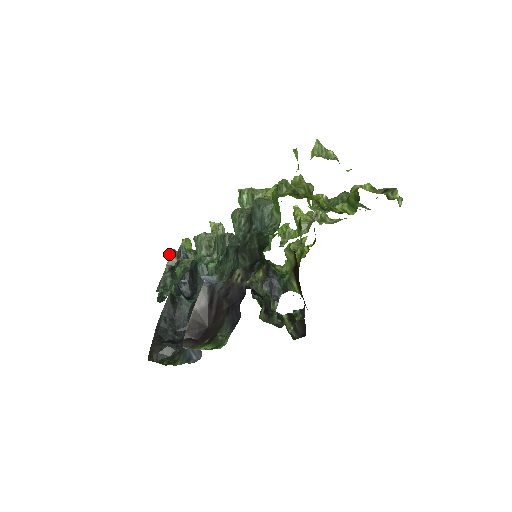
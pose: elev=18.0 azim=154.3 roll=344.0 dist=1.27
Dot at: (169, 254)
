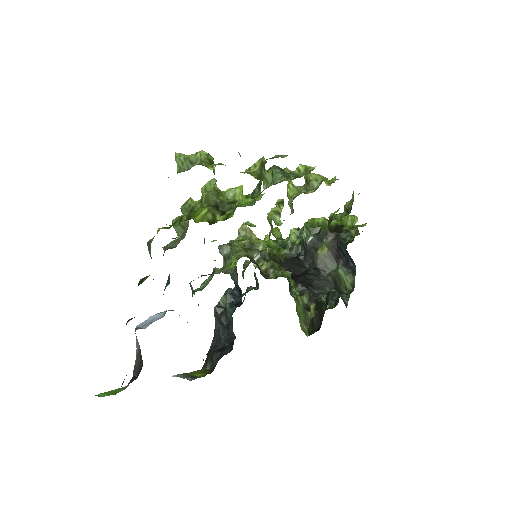
Dot at: occluded
